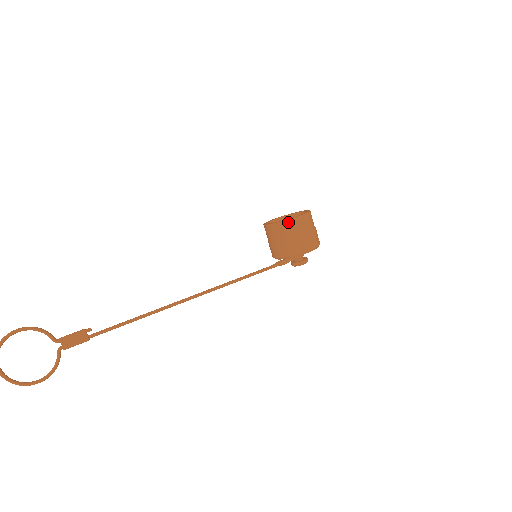
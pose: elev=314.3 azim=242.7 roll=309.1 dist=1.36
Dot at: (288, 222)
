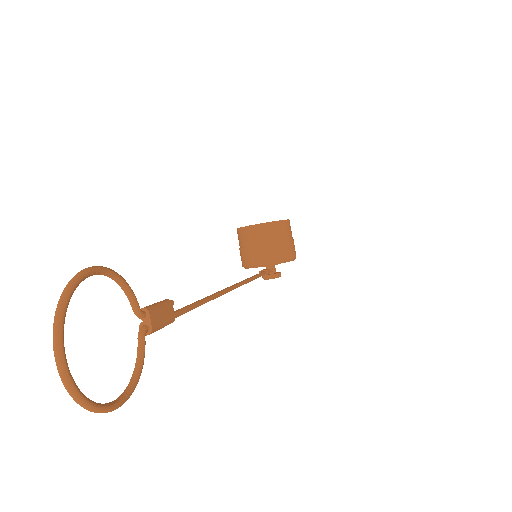
Dot at: (285, 222)
